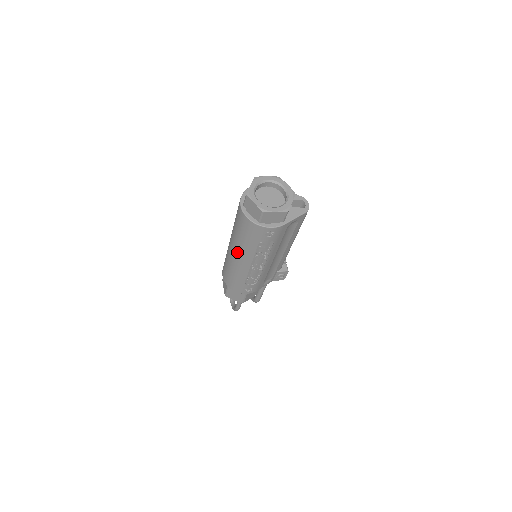
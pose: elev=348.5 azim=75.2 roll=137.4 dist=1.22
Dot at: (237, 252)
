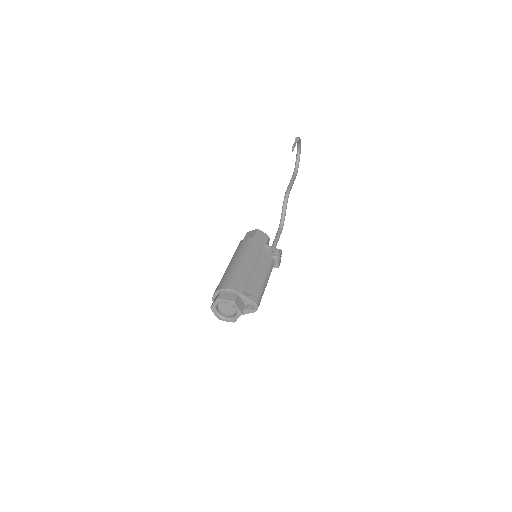
Dot at: occluded
